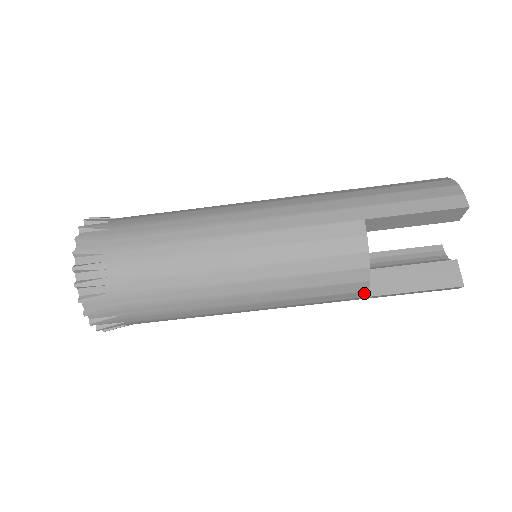
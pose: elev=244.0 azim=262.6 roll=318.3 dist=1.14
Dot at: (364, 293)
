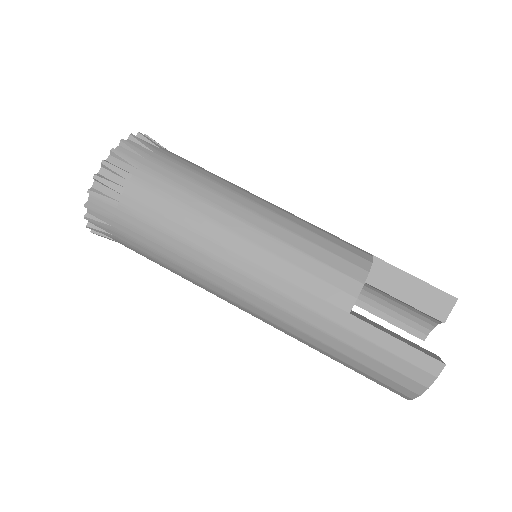
Dot at: (351, 301)
